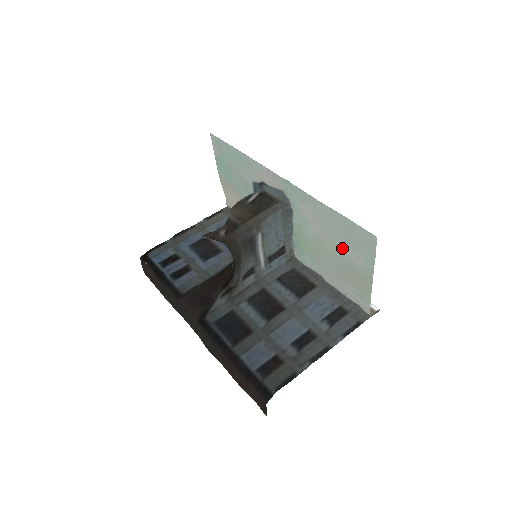
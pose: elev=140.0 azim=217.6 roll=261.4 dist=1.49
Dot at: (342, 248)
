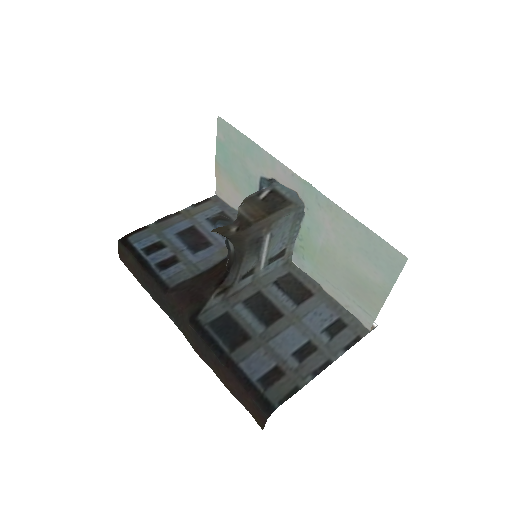
Dot at: (358, 262)
